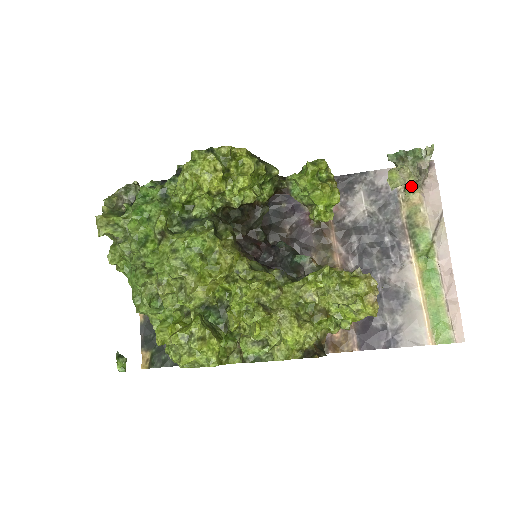
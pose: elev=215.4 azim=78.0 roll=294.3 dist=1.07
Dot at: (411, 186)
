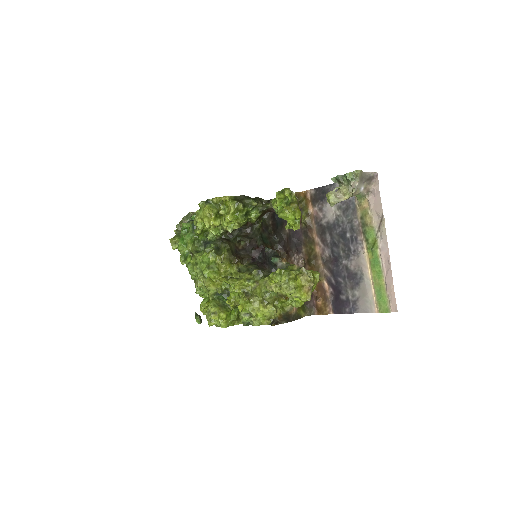
Dot at: (357, 196)
